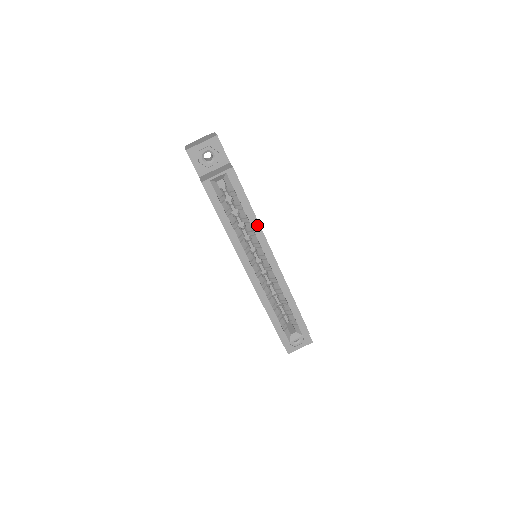
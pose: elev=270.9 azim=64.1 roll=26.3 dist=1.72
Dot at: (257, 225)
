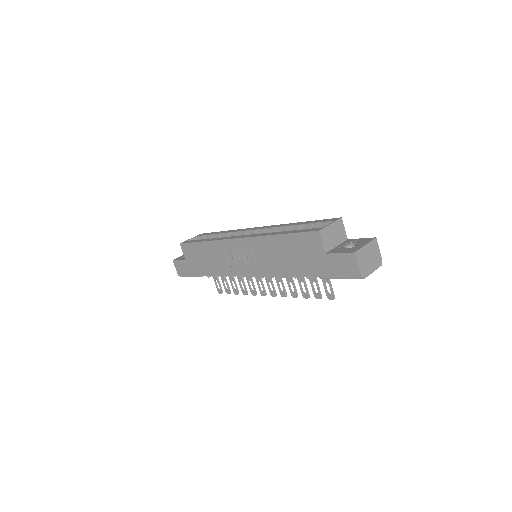
Dot at: occluded
